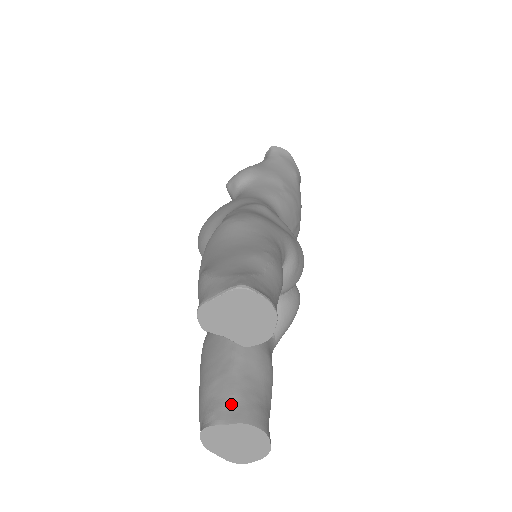
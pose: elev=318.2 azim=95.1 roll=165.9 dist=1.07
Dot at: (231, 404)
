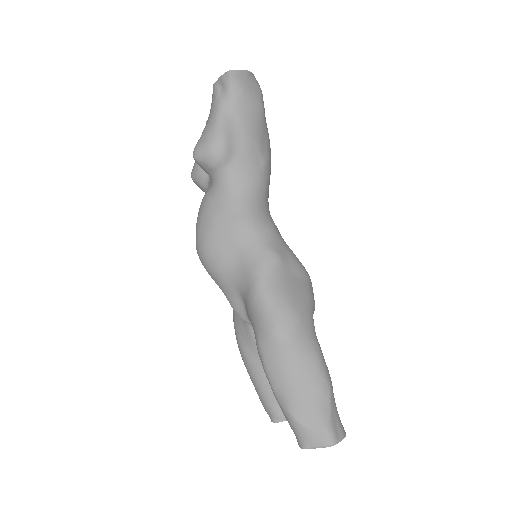
Dot at: occluded
